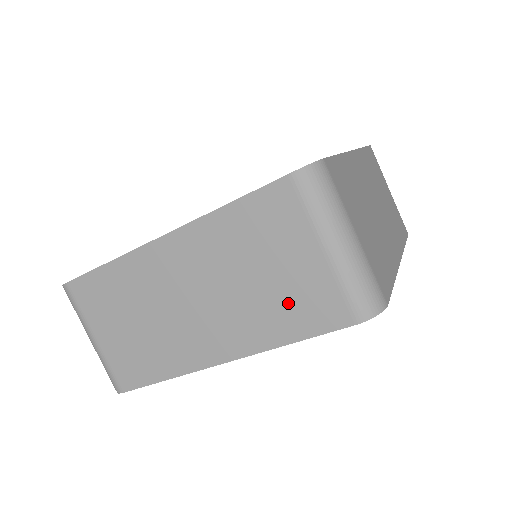
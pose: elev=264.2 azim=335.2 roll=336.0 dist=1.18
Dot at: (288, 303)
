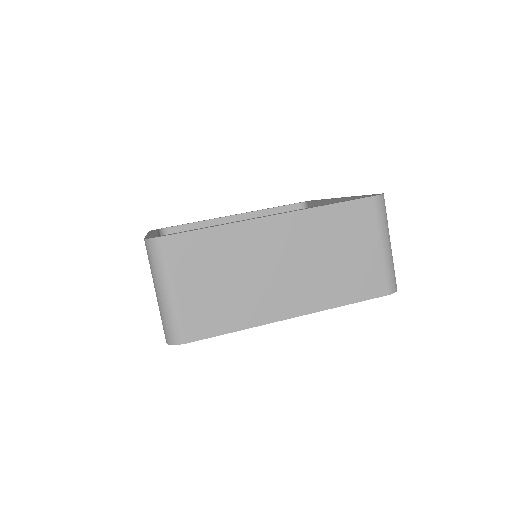
Dot at: occluded
